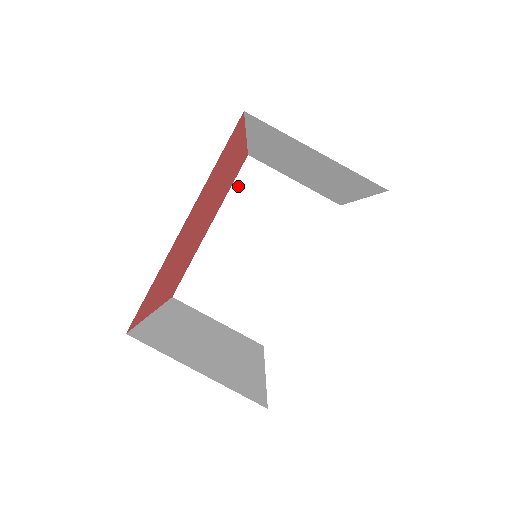
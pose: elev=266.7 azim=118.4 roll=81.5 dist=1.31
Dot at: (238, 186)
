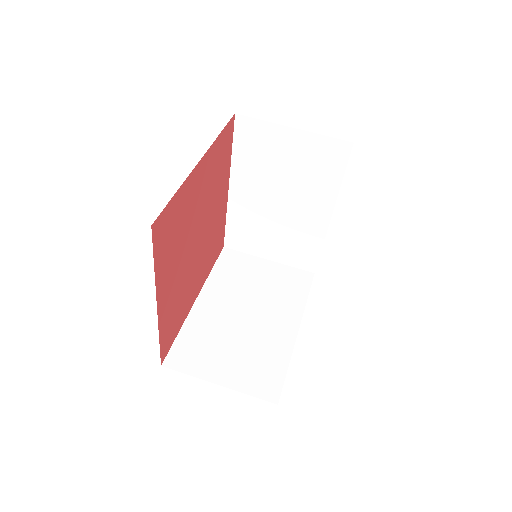
Dot at: (219, 267)
